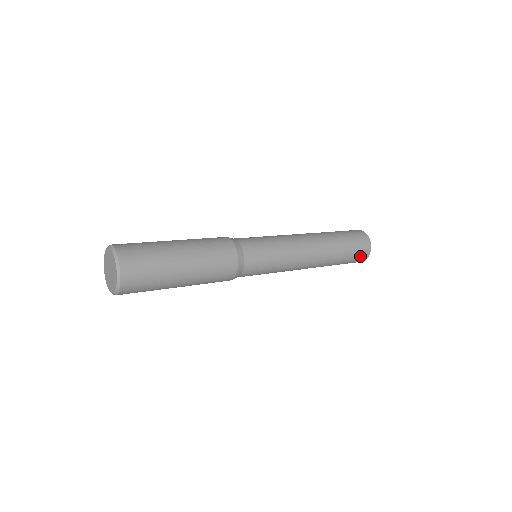
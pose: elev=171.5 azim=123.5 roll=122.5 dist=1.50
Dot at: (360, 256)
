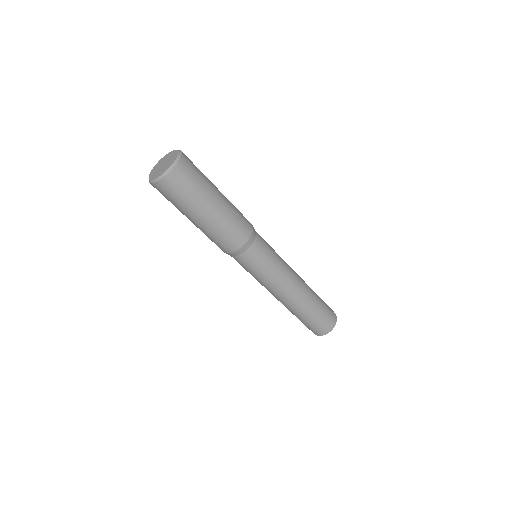
Dot at: (331, 313)
